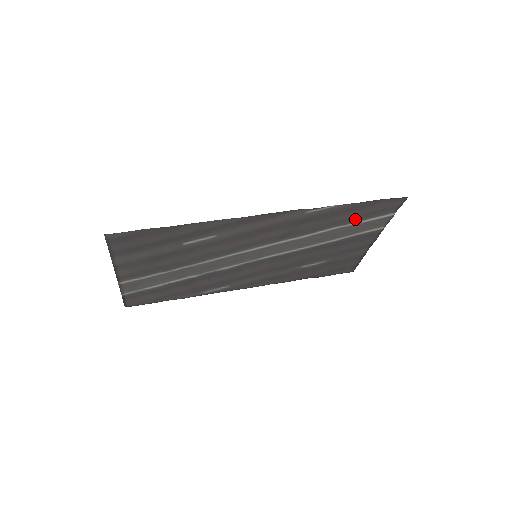
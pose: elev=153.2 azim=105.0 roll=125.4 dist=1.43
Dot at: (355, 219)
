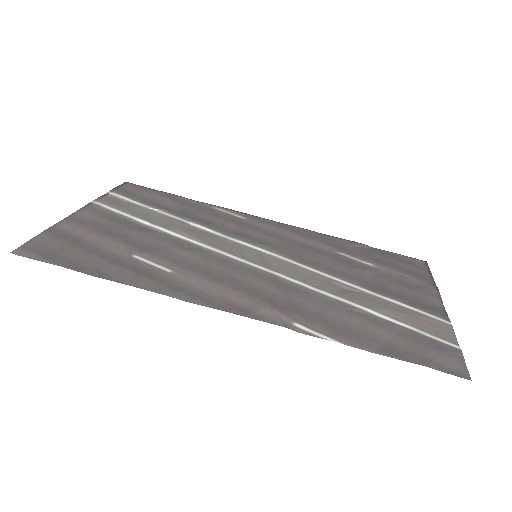
Dot at: (390, 325)
